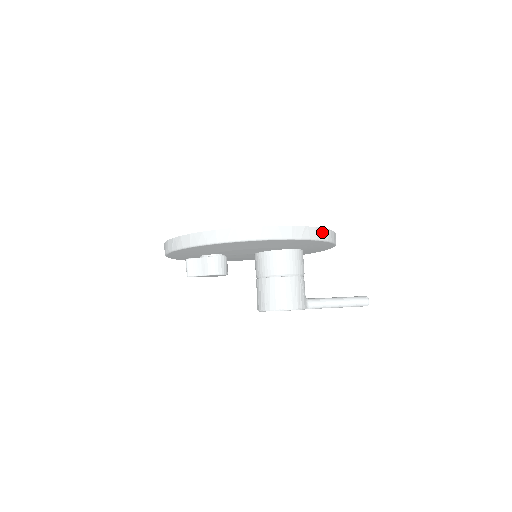
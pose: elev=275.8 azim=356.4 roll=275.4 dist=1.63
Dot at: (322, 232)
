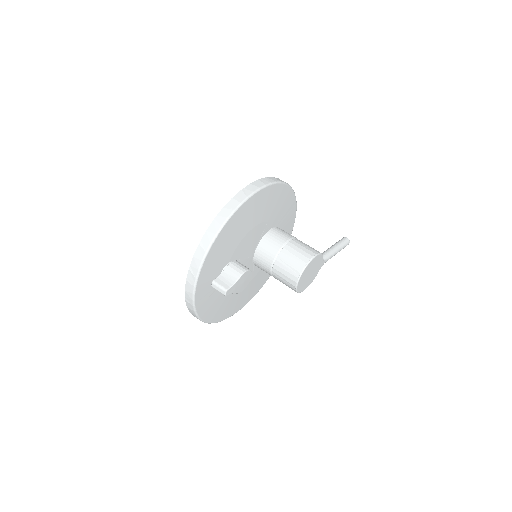
Dot at: occluded
